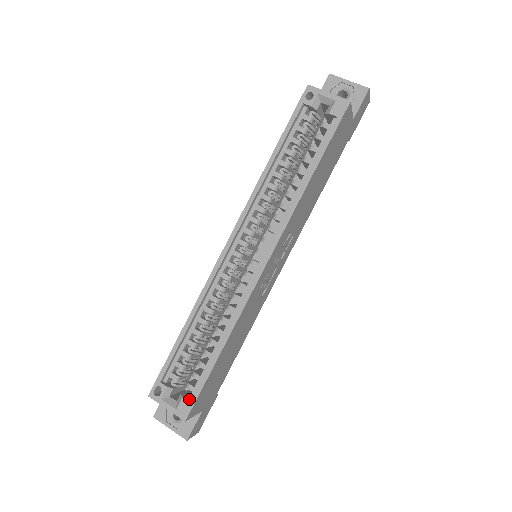
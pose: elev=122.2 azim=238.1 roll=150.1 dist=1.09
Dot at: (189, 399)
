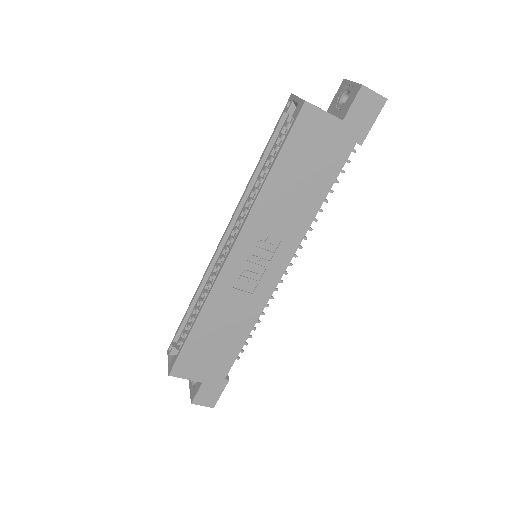
Dot at: occluded
